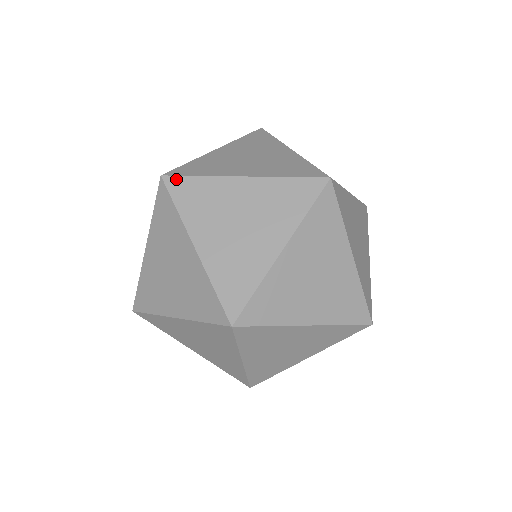
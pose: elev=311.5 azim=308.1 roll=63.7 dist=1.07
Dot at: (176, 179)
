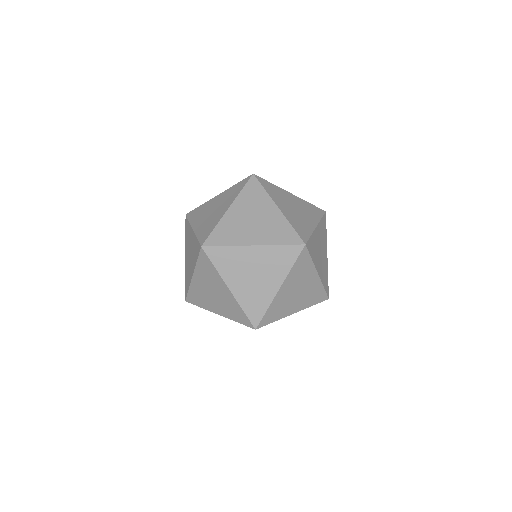
Dot at: (191, 212)
